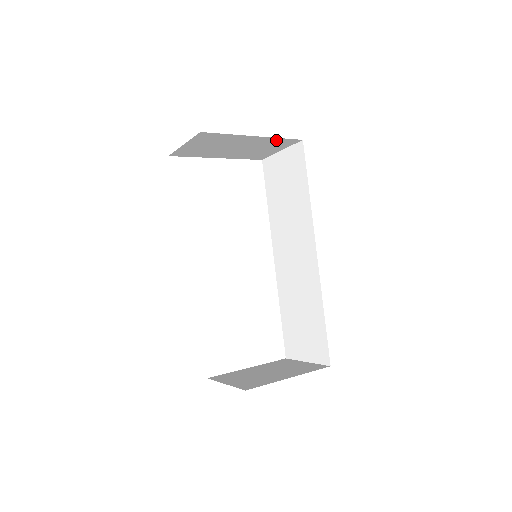
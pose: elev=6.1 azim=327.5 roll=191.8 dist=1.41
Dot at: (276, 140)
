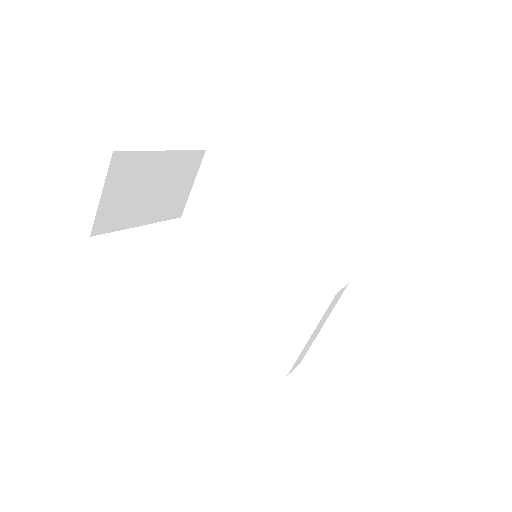
Dot at: (184, 158)
